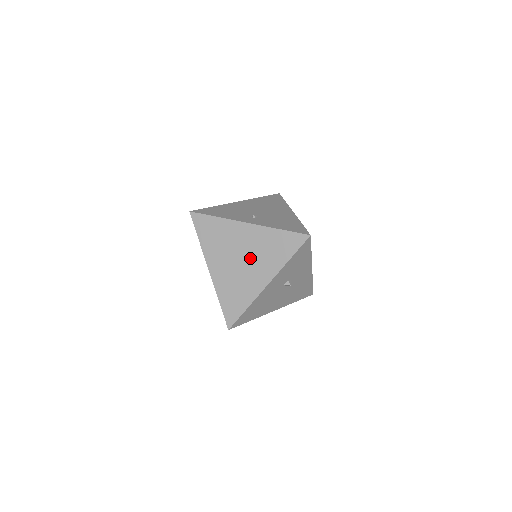
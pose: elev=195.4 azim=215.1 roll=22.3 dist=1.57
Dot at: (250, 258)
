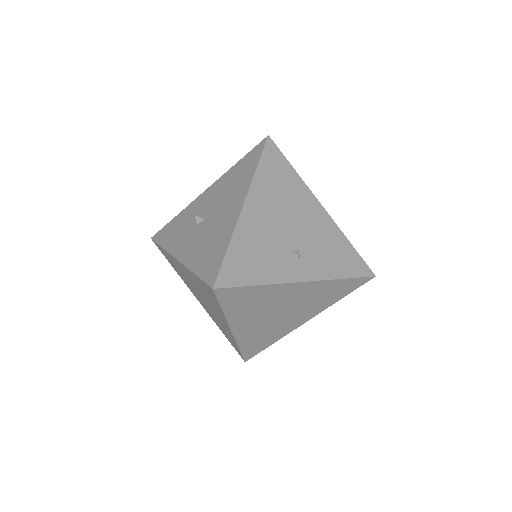
Dot at: (293, 309)
